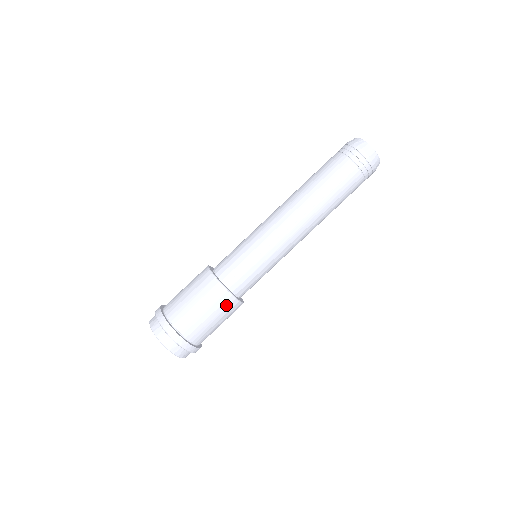
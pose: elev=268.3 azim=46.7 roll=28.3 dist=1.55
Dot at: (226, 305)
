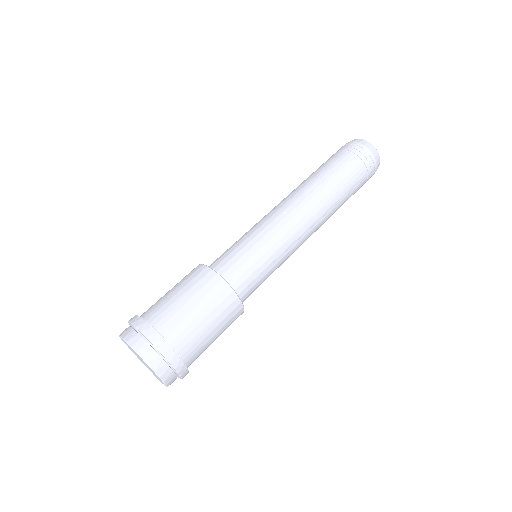
Dot at: (216, 292)
